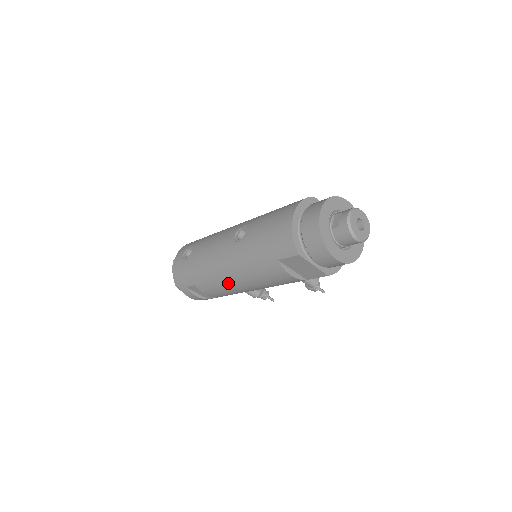
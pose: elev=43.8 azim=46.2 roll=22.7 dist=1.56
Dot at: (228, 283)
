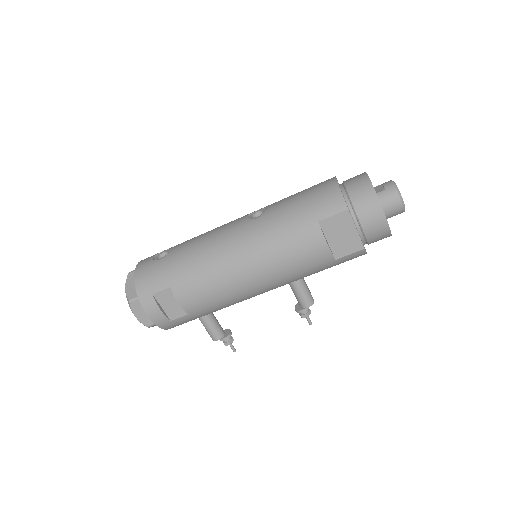
Dot at: (229, 272)
